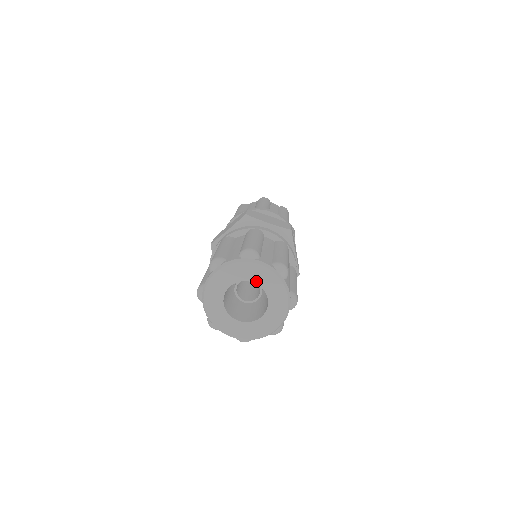
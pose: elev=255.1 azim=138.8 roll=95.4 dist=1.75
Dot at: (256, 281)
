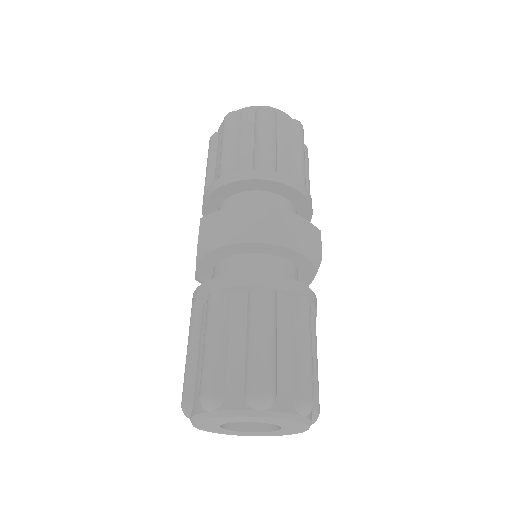
Dot at: (241, 421)
